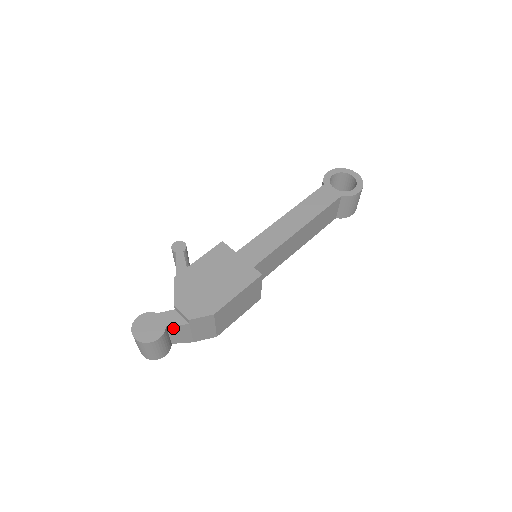
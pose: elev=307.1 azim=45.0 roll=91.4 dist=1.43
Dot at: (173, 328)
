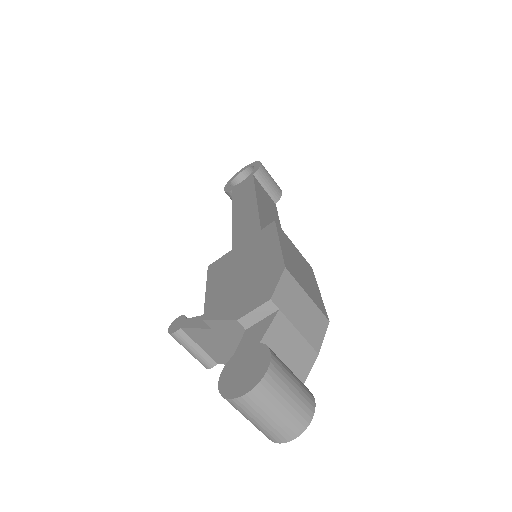
Dot at: (271, 341)
